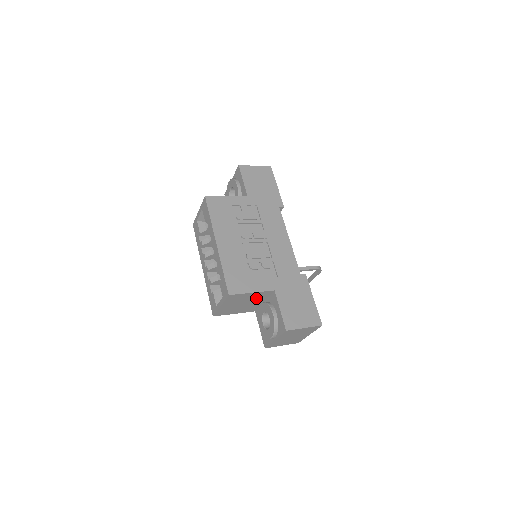
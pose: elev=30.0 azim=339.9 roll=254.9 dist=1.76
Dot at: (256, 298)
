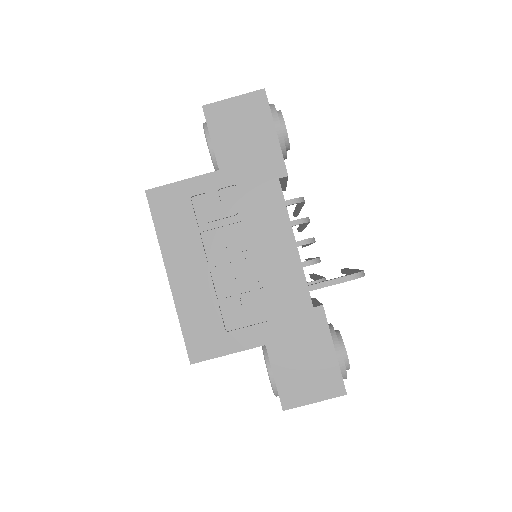
Dot at: occluded
